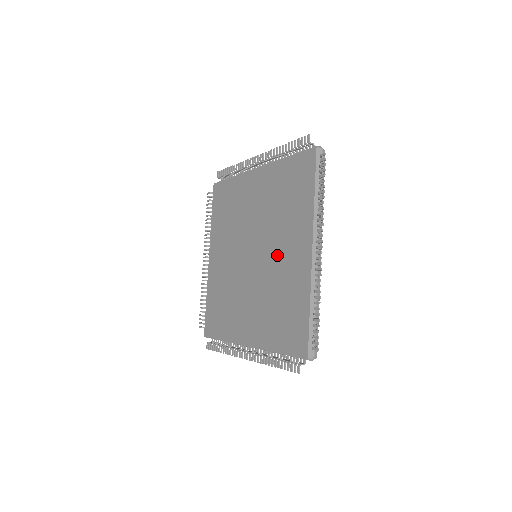
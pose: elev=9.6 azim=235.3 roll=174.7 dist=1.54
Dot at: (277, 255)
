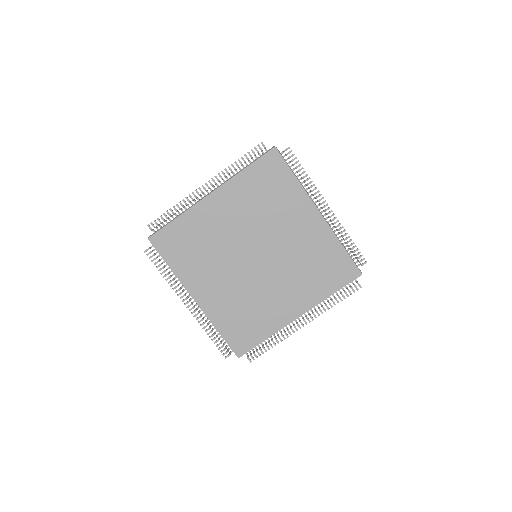
Dot at: (276, 286)
